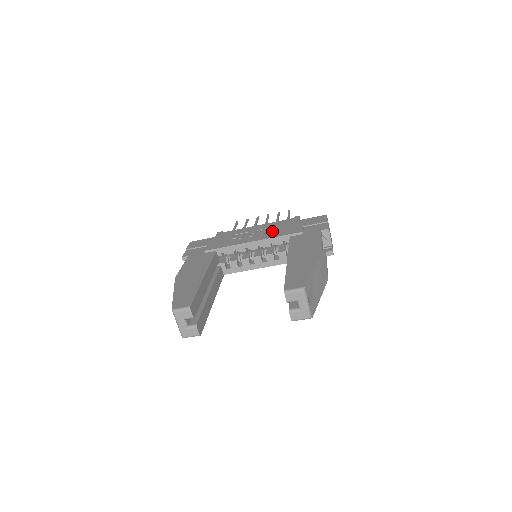
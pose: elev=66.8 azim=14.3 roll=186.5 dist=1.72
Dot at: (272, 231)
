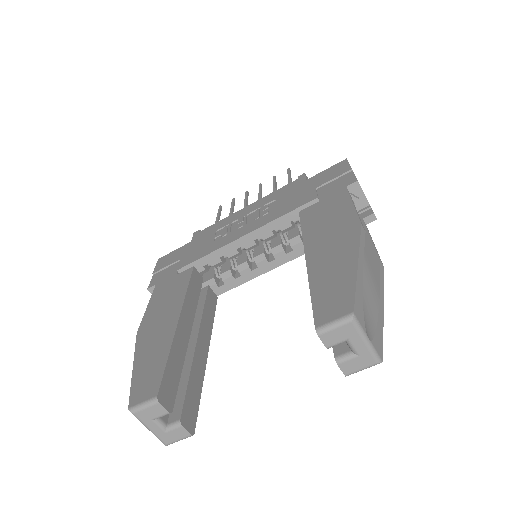
Dot at: (270, 210)
